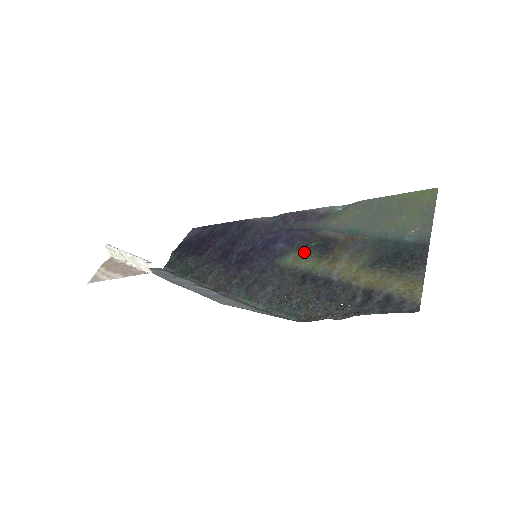
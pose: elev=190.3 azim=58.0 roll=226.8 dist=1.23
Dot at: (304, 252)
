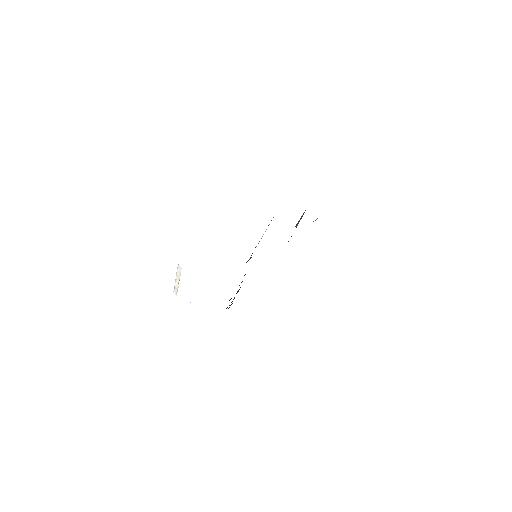
Dot at: occluded
